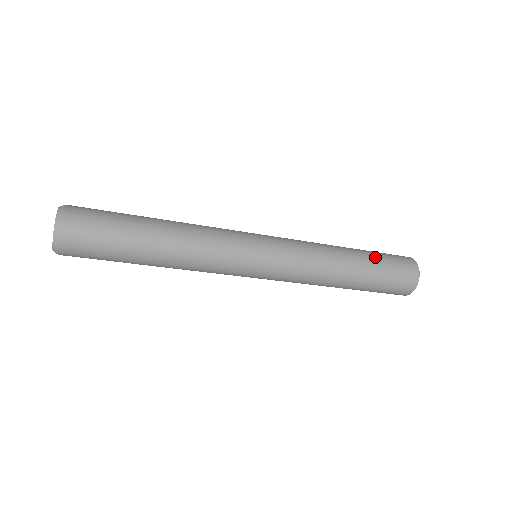
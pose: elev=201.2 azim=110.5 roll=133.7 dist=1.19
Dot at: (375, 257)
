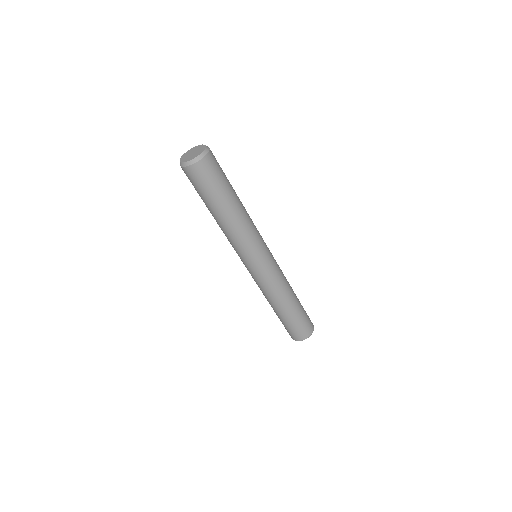
Dot at: occluded
